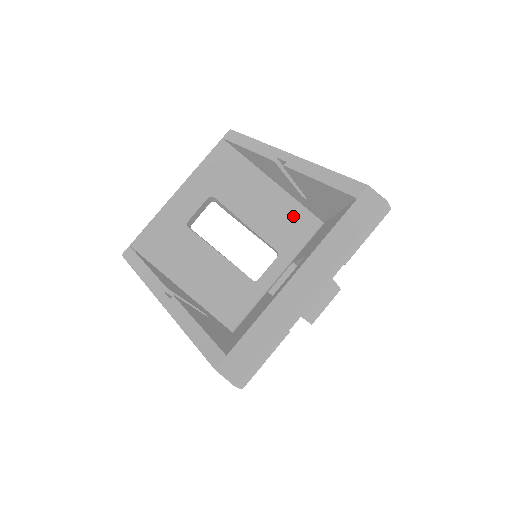
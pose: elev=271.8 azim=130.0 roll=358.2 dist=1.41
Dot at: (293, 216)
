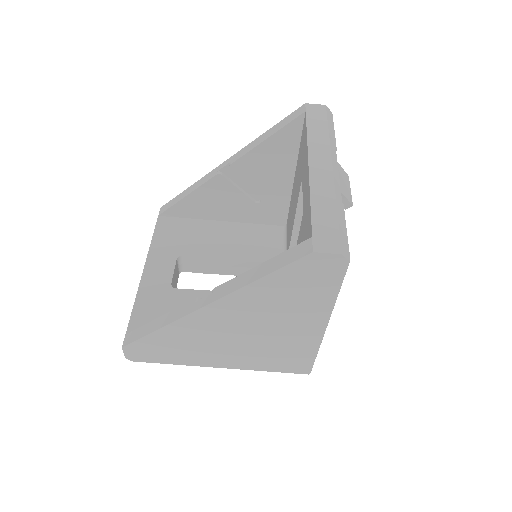
Dot at: (258, 234)
